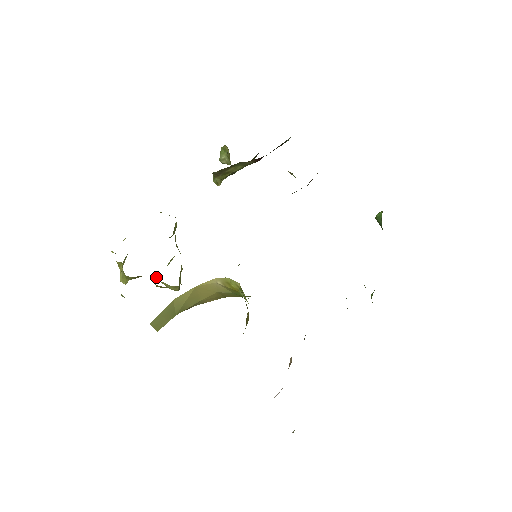
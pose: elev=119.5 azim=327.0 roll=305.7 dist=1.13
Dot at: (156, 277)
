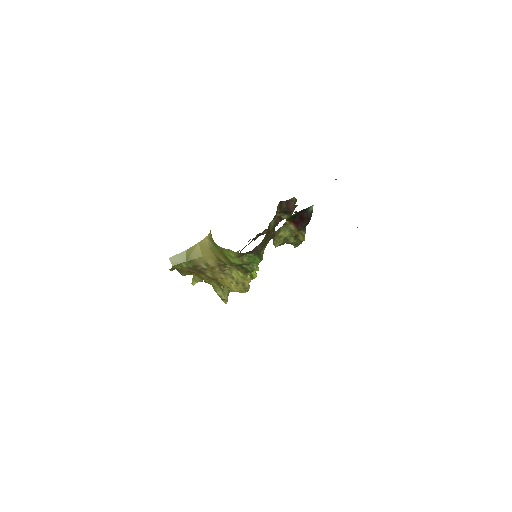
Dot at: occluded
